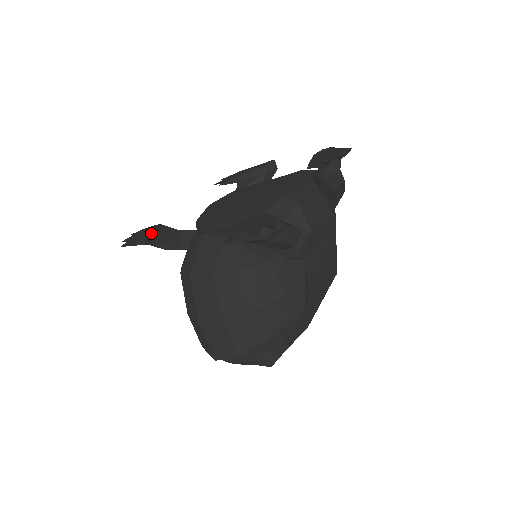
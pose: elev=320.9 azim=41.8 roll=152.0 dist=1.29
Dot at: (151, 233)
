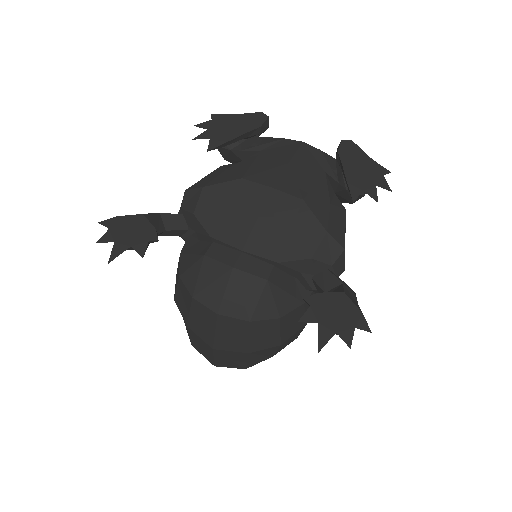
Dot at: (148, 243)
